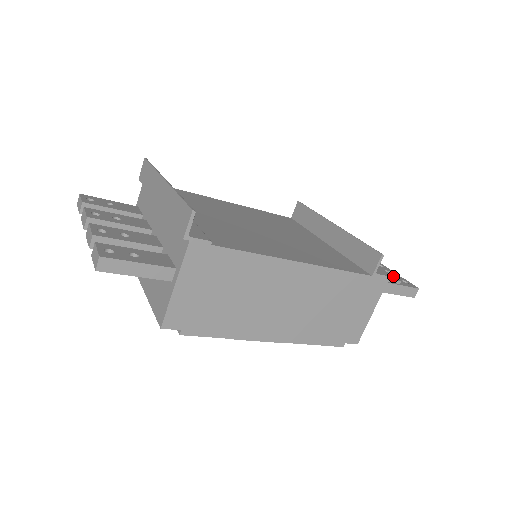
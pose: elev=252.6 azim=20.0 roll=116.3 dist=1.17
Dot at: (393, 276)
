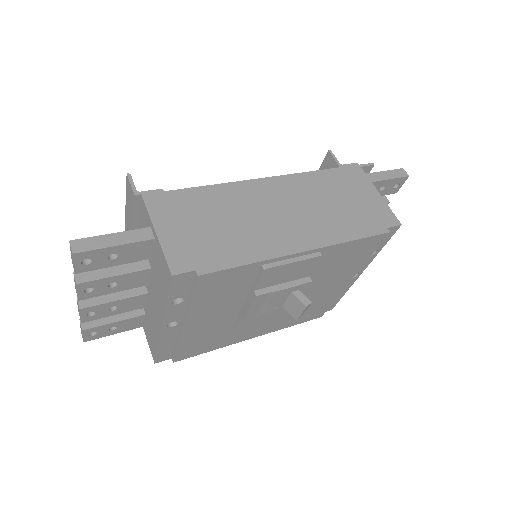
Dot at: (367, 171)
